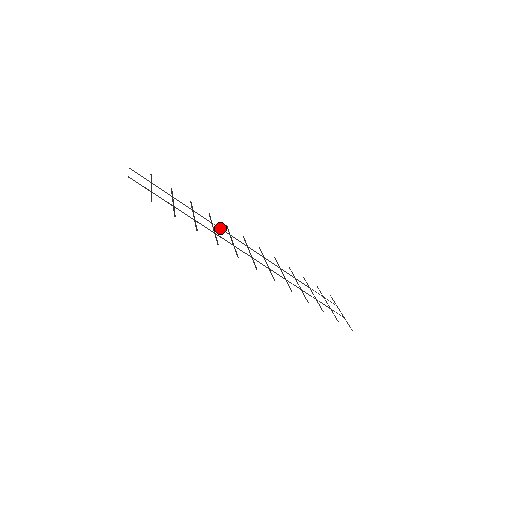
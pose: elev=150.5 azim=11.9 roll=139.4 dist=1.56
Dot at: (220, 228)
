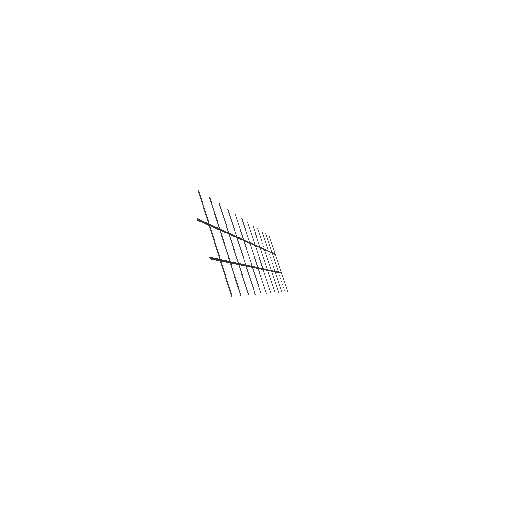
Dot at: (240, 238)
